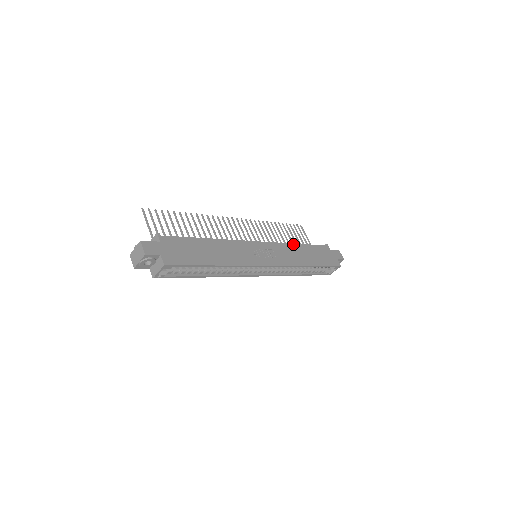
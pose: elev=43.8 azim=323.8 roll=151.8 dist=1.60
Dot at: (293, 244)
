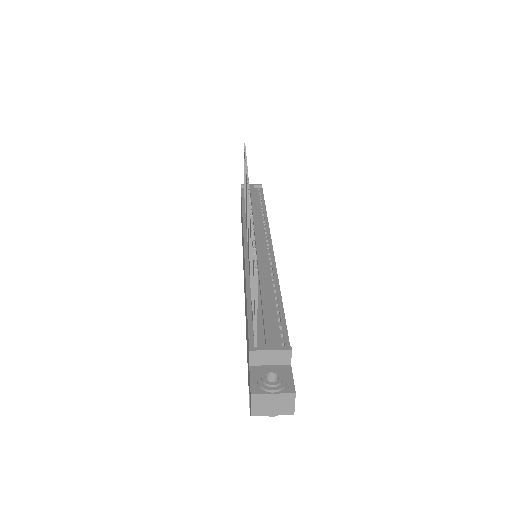
Dot at: occluded
